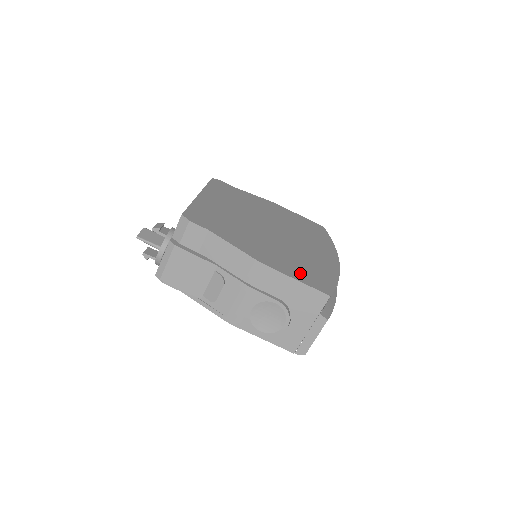
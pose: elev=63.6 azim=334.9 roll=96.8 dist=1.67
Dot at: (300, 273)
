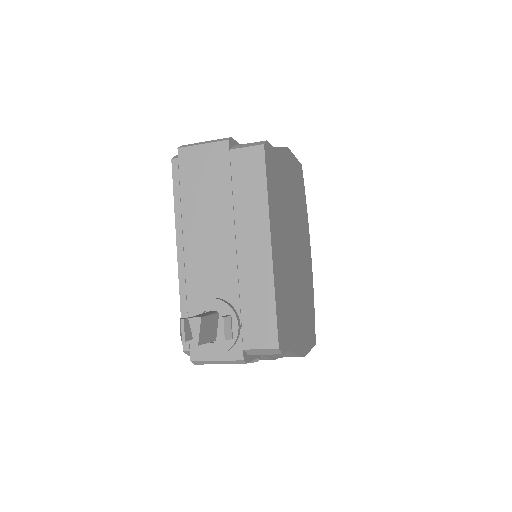
Dot at: (309, 332)
